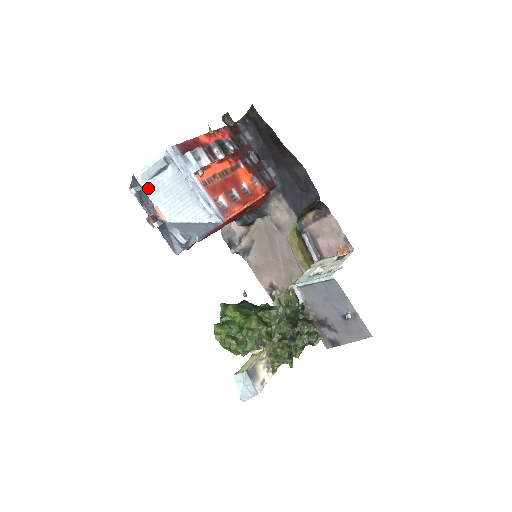
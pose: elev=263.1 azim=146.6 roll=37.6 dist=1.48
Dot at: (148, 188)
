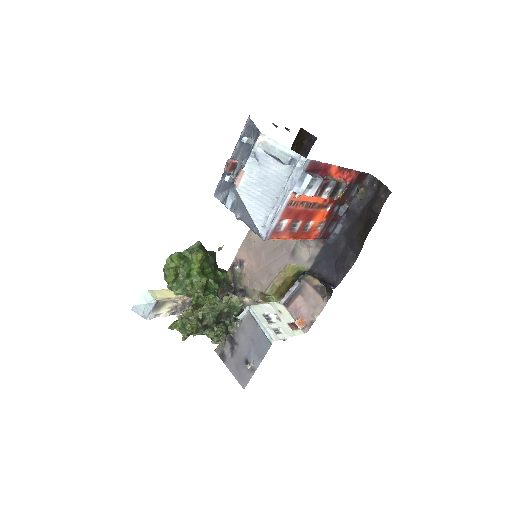
Dot at: (256, 154)
